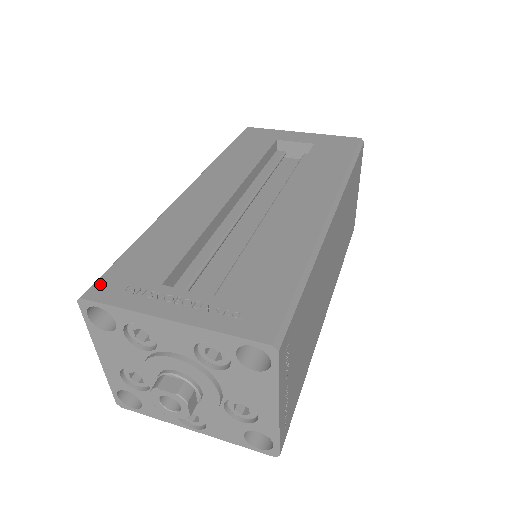
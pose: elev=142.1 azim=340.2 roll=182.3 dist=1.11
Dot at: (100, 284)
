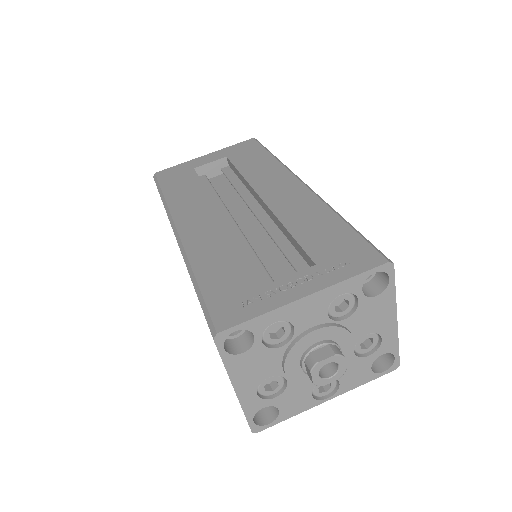
Dot at: (217, 317)
